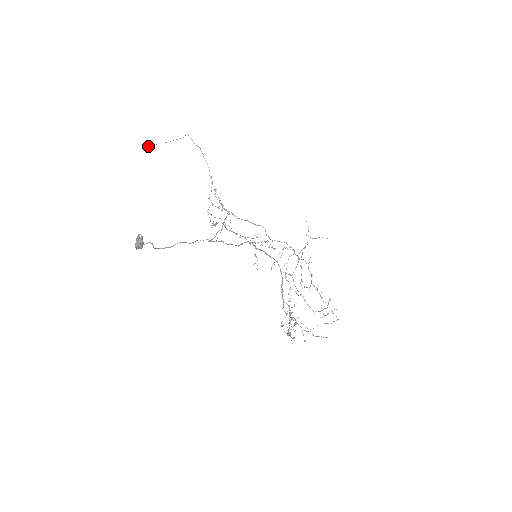
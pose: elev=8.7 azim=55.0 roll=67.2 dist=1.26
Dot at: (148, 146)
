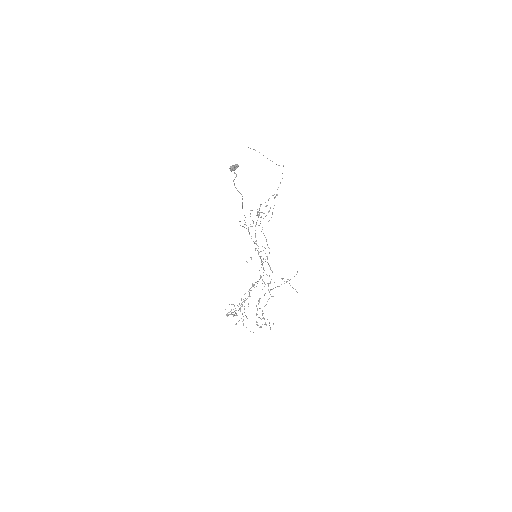
Dot at: occluded
